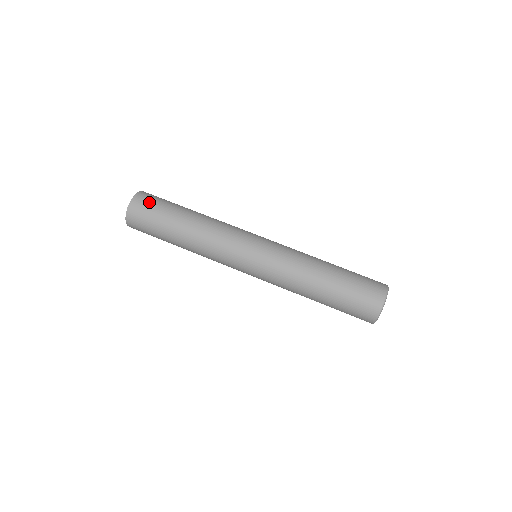
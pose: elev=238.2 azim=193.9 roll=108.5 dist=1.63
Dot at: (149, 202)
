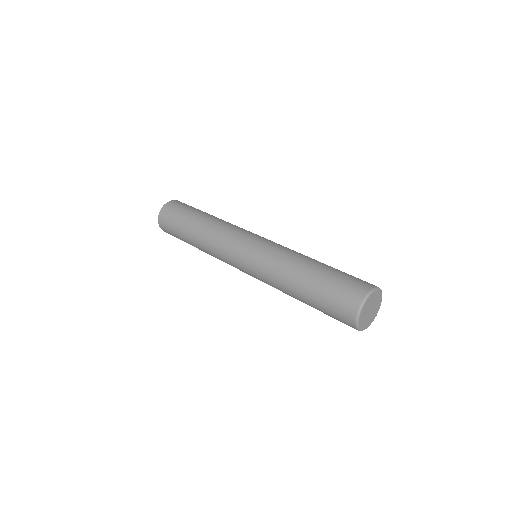
Dot at: (177, 206)
